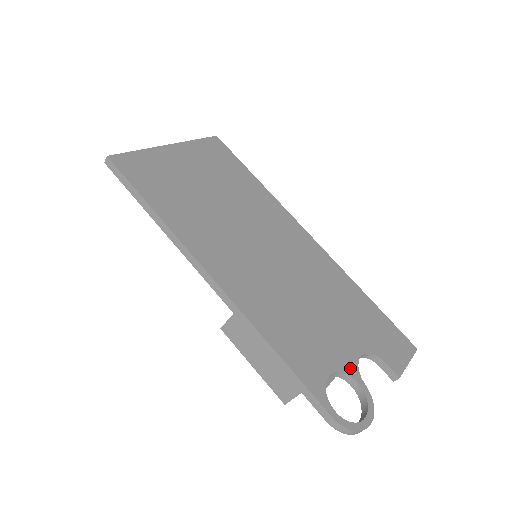
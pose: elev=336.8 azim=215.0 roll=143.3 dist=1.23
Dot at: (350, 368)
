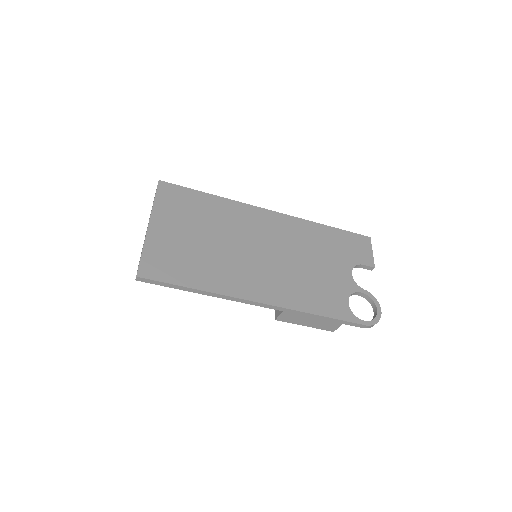
Dot at: (353, 287)
